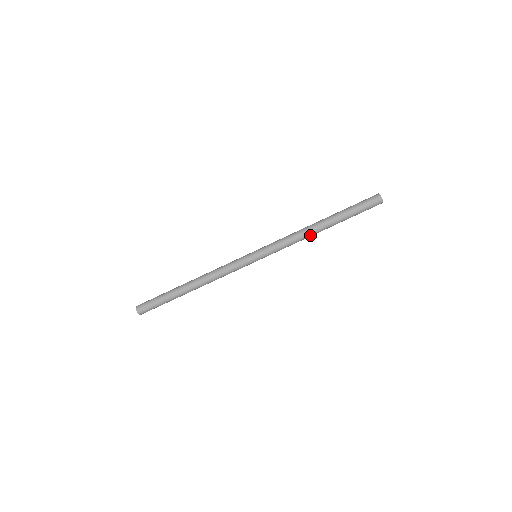
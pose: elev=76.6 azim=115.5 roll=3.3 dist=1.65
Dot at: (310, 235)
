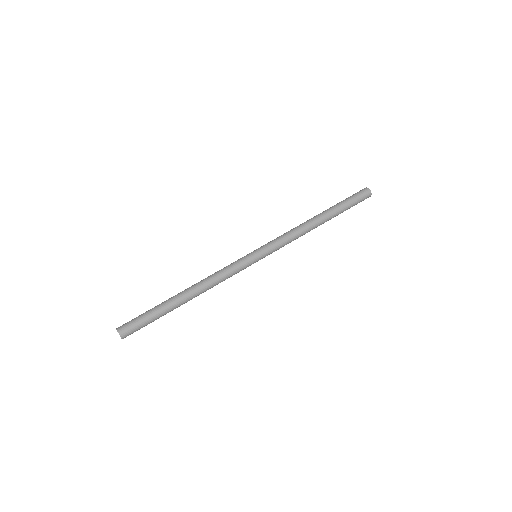
Dot at: (309, 229)
